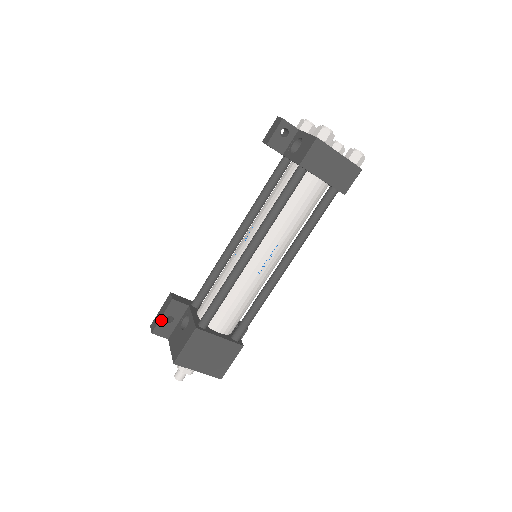
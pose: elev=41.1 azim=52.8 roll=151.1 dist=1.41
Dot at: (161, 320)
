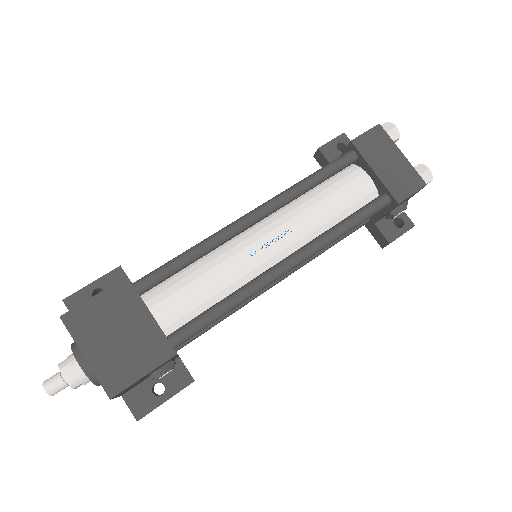
Dot at: (87, 288)
